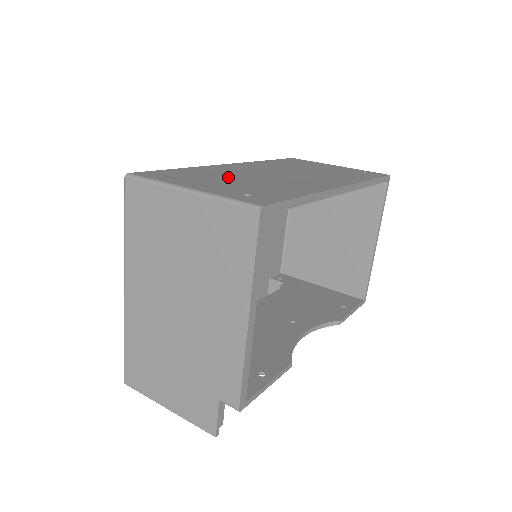
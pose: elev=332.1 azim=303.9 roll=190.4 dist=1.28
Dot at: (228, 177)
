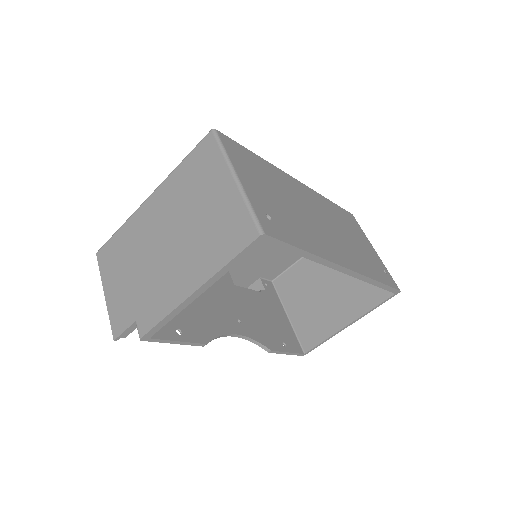
Dot at: (278, 191)
